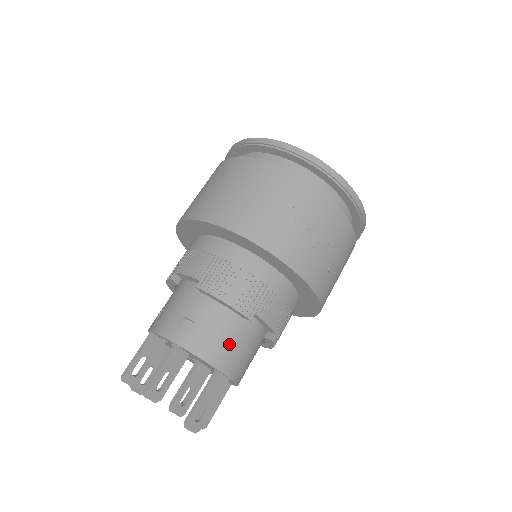
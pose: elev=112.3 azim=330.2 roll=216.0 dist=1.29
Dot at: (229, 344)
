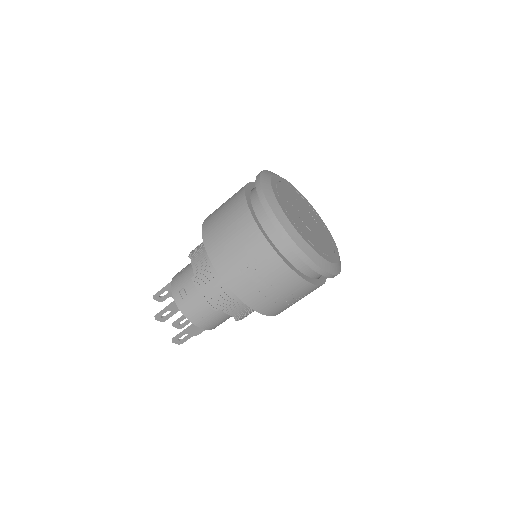
Dot at: (204, 315)
